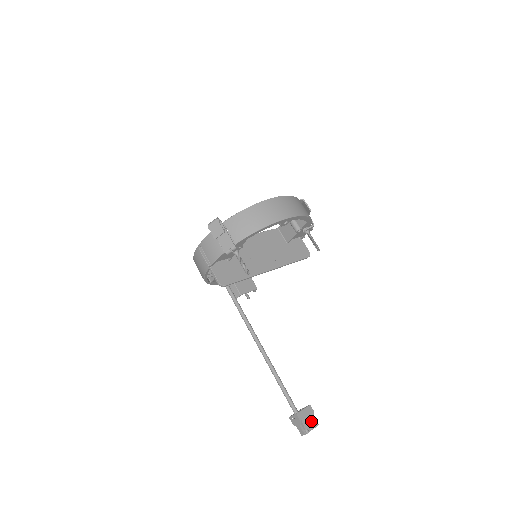
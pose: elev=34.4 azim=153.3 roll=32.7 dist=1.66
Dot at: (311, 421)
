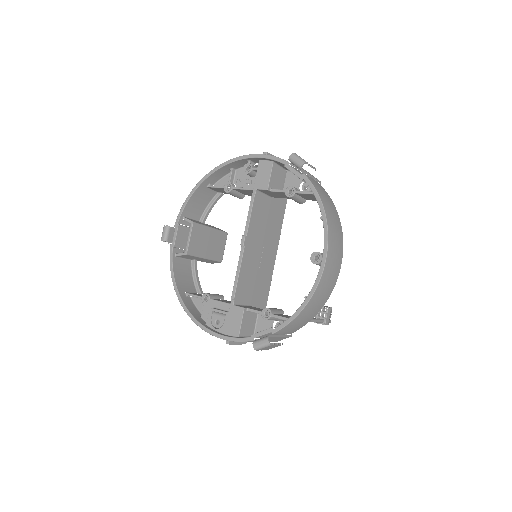
Dot at: occluded
